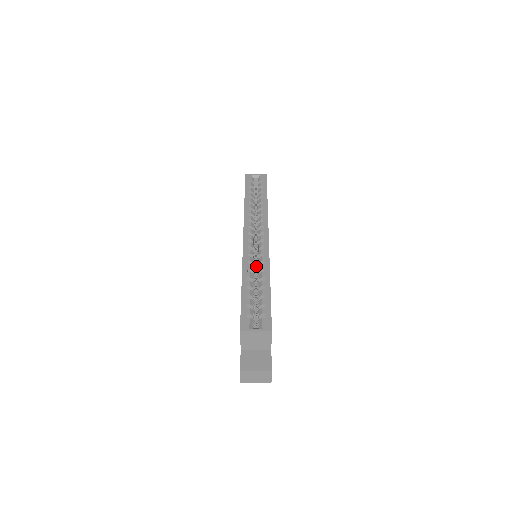
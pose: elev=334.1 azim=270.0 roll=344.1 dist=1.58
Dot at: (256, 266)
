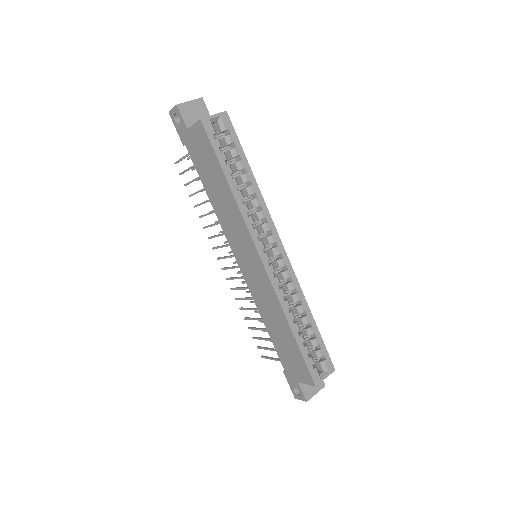
Dot at: occluded
